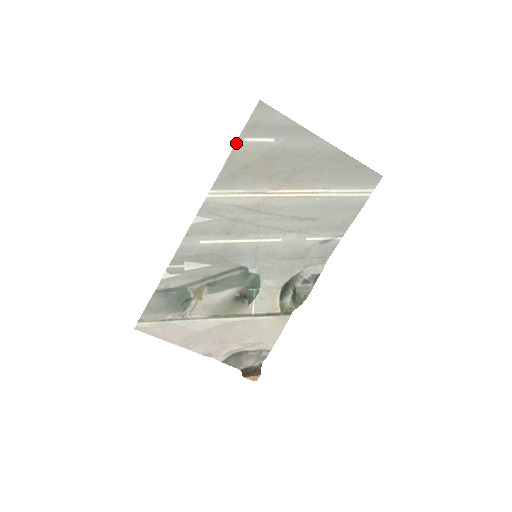
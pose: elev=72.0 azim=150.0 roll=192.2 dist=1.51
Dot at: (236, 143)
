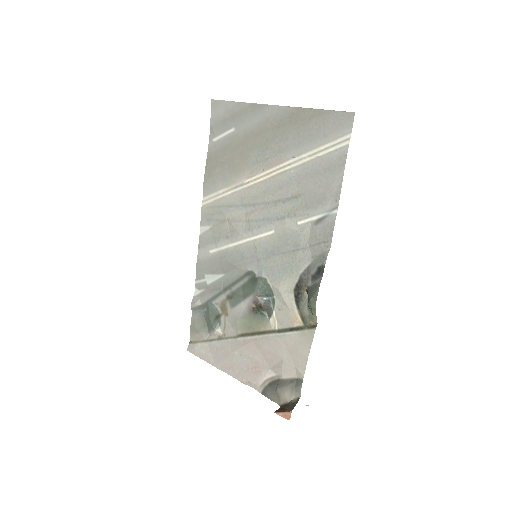
Dot at: (209, 147)
